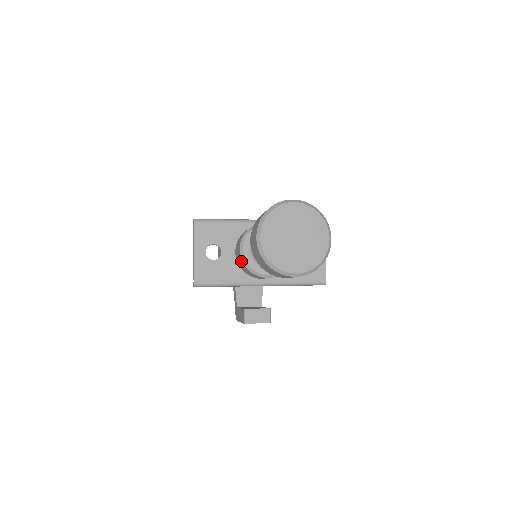
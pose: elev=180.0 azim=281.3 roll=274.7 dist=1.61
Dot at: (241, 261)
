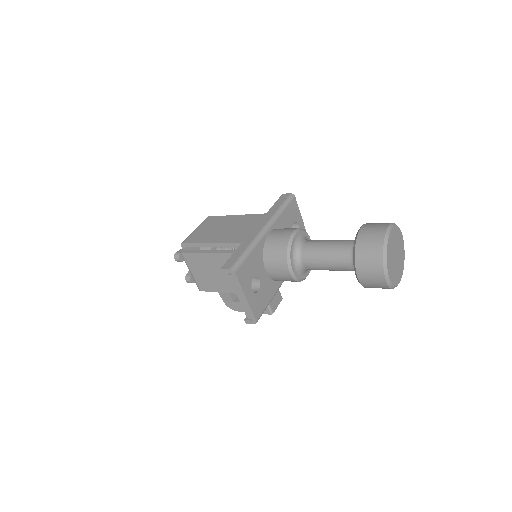
Dot at: (289, 279)
